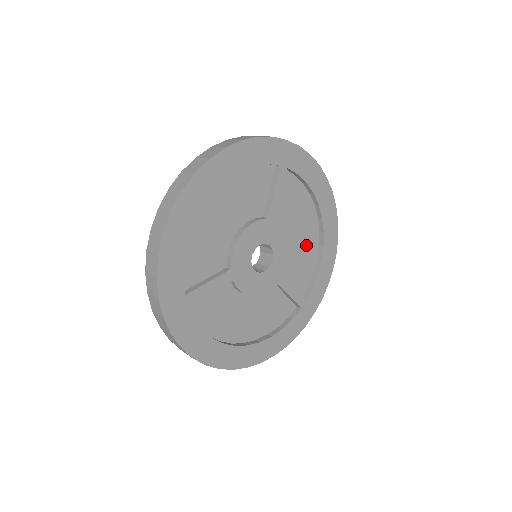
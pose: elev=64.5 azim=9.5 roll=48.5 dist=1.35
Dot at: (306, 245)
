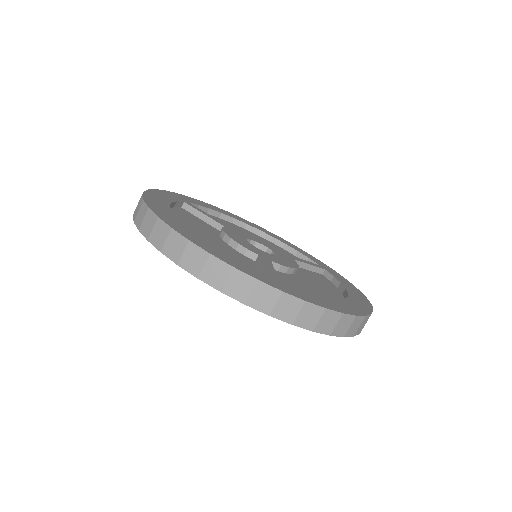
Dot at: occluded
